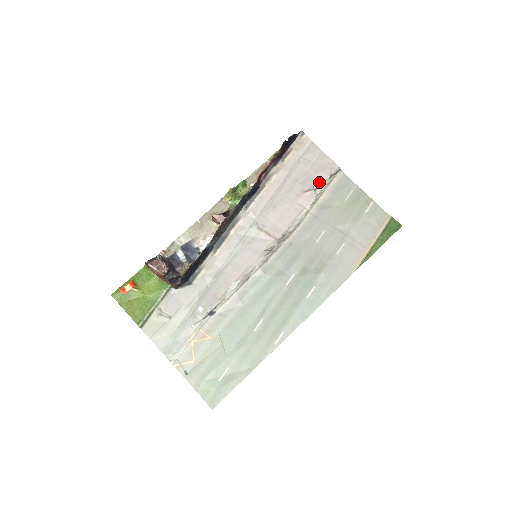
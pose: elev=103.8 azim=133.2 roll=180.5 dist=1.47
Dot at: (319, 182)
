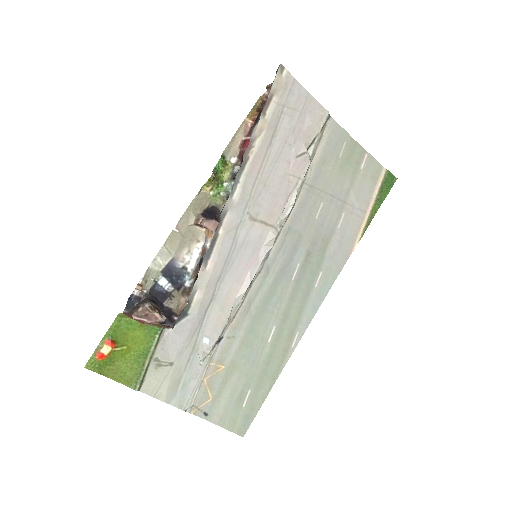
Dot at: (310, 139)
